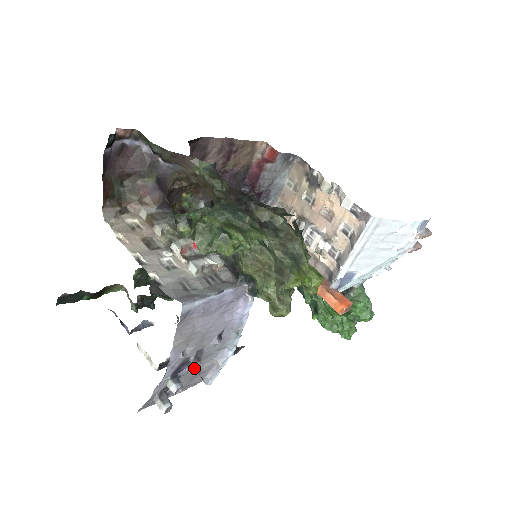
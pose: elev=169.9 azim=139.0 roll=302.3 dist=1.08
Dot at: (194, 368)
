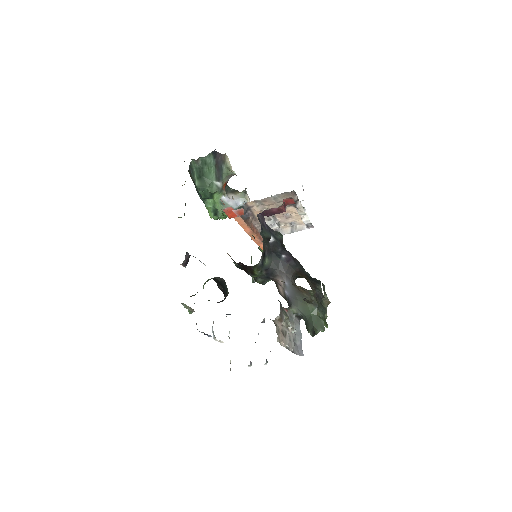
Dot at: occluded
